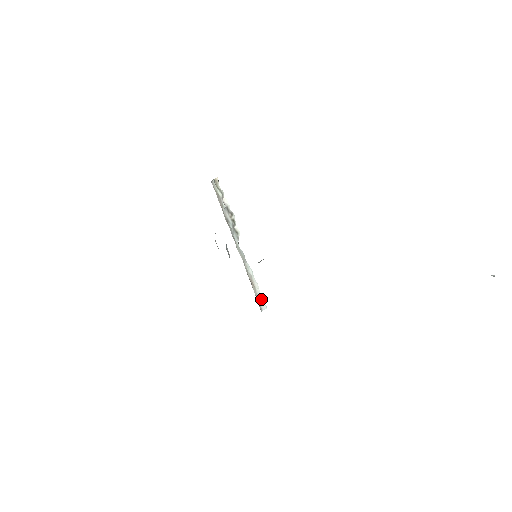
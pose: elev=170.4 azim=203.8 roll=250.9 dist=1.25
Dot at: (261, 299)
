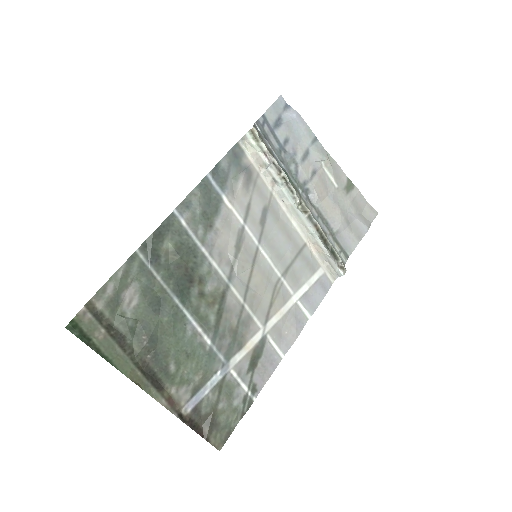
Dot at: (335, 265)
